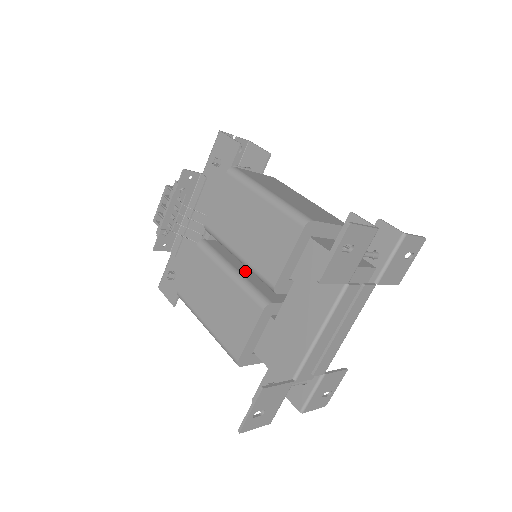
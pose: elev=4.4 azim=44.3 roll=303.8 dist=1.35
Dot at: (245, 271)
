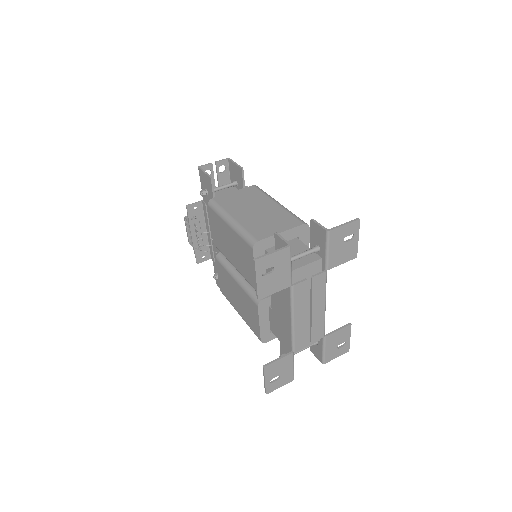
Dot at: occluded
